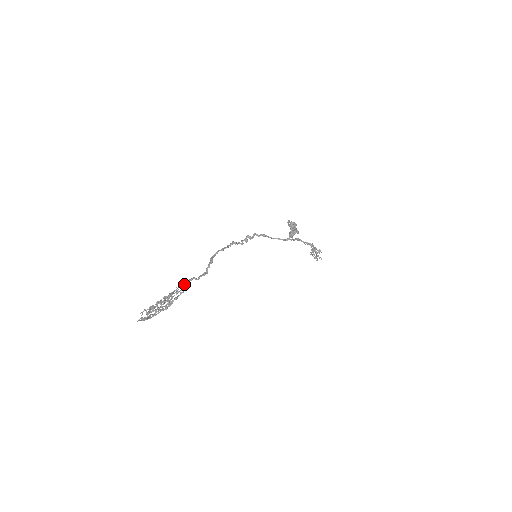
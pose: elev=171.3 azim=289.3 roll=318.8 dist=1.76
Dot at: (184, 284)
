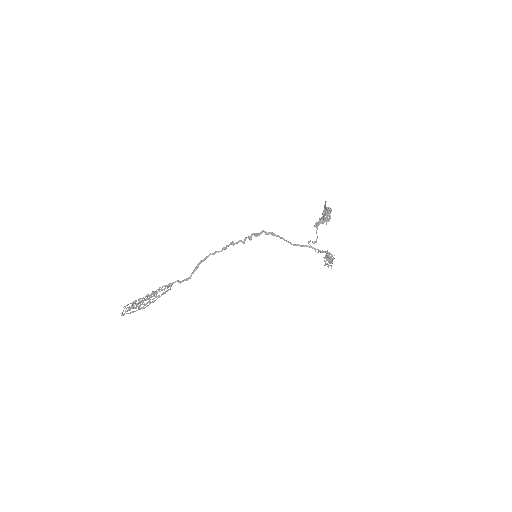
Dot at: (164, 289)
